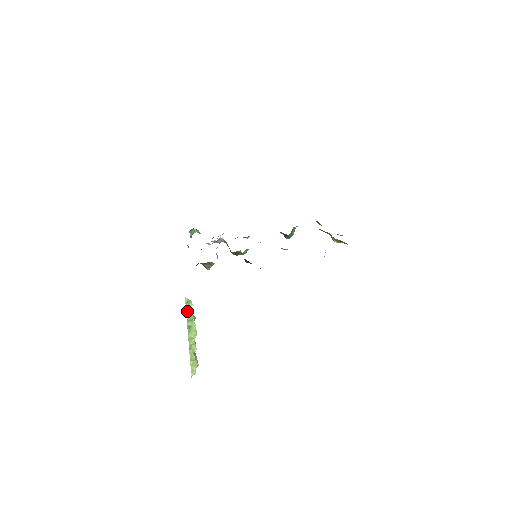
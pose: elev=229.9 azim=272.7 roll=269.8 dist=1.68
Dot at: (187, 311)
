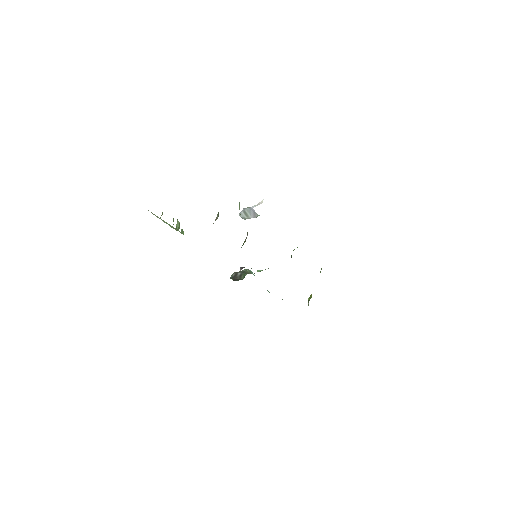
Dot at: (176, 228)
